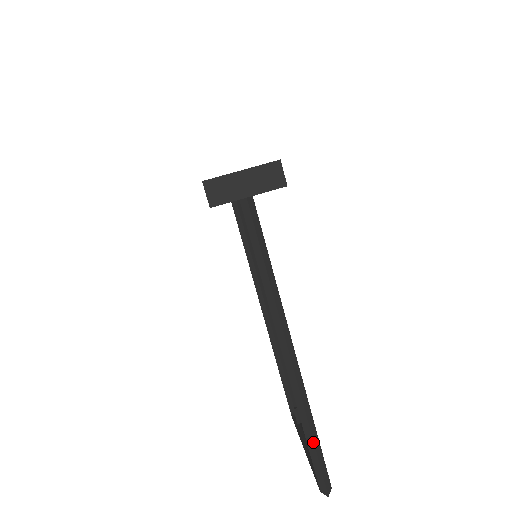
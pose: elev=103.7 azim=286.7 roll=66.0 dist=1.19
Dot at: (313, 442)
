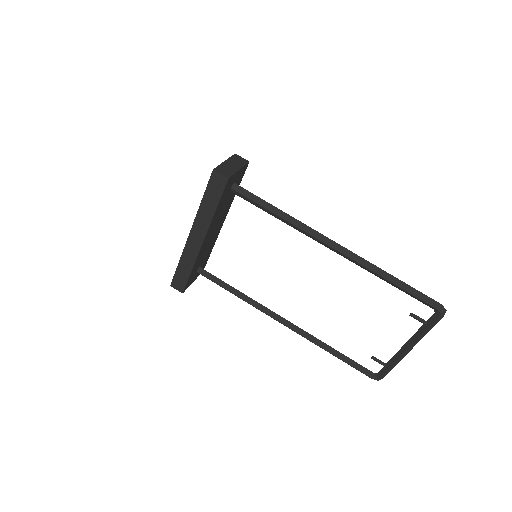
Dot at: (401, 281)
